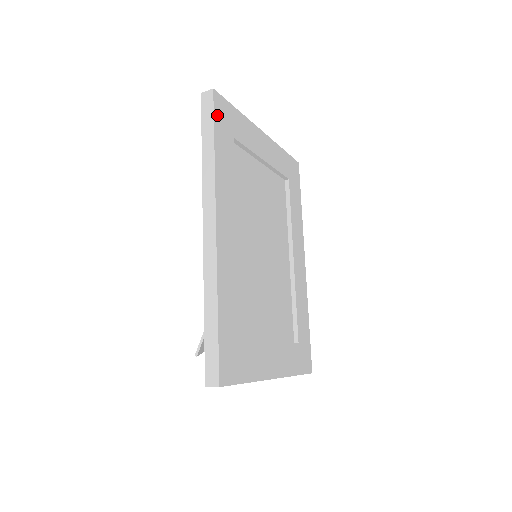
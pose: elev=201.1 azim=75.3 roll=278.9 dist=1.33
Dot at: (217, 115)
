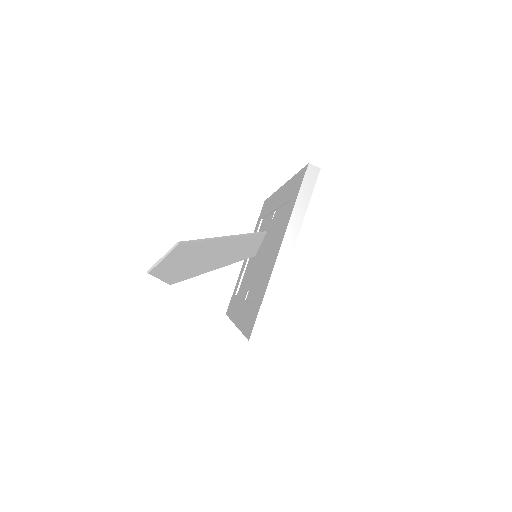
Dot at: occluded
